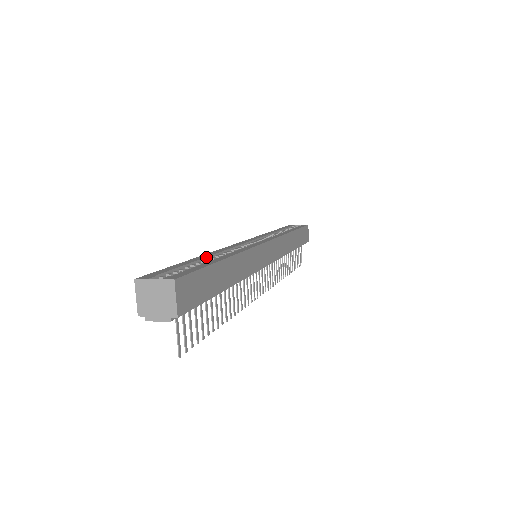
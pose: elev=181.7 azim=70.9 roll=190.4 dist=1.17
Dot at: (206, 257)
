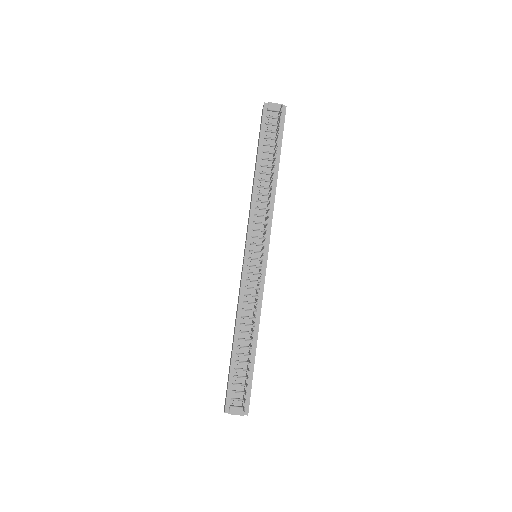
Dot at: occluded
